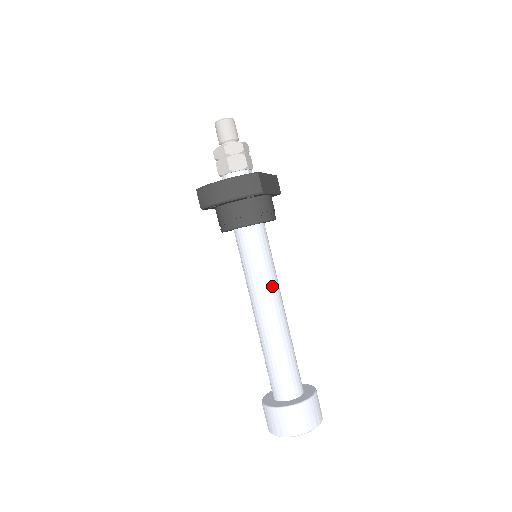
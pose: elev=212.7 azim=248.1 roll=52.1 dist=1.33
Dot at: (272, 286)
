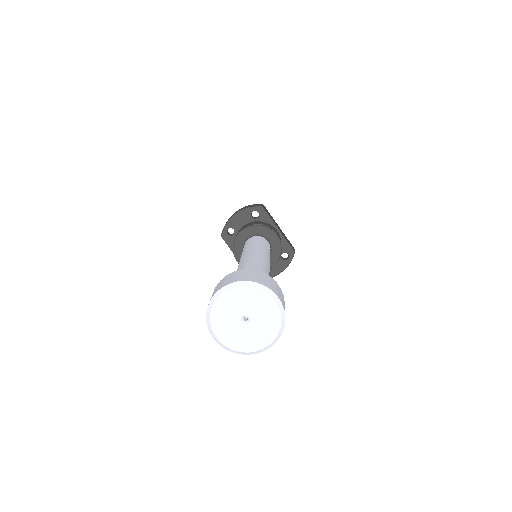
Dot at: (259, 250)
